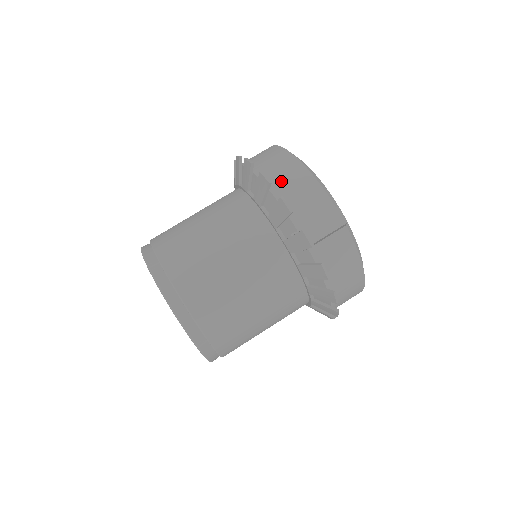
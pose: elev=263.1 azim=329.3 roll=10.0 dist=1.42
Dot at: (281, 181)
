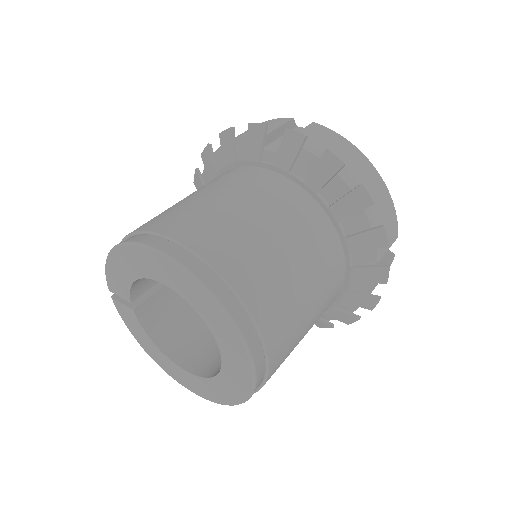
Dot at: occluded
